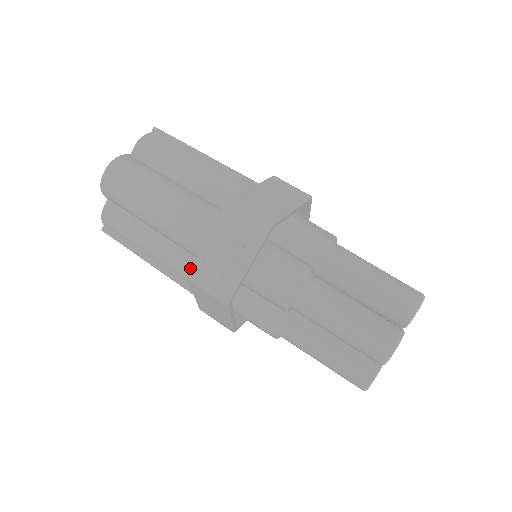
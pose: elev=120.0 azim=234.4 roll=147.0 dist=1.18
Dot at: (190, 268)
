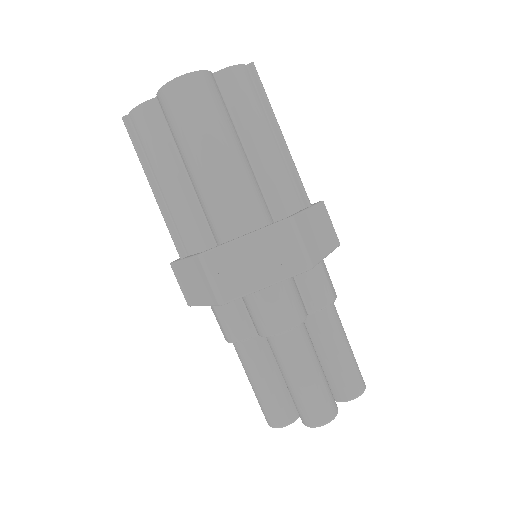
Dot at: (197, 234)
